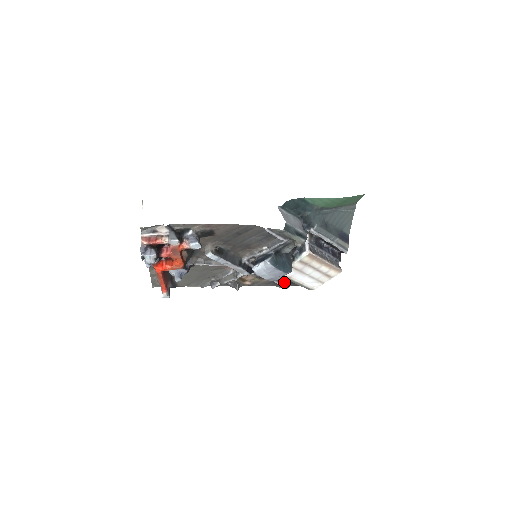
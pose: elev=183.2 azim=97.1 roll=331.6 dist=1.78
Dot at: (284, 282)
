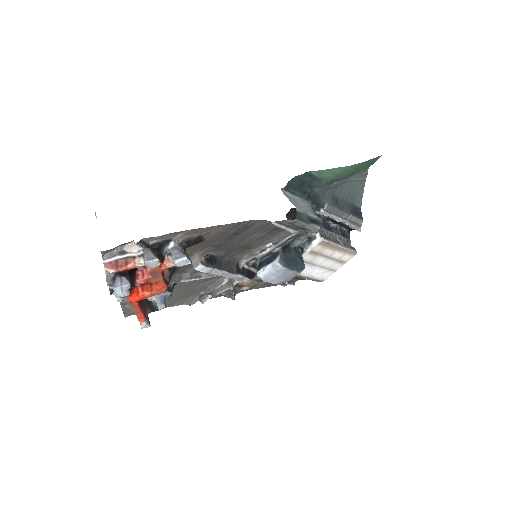
Dot at: occluded
